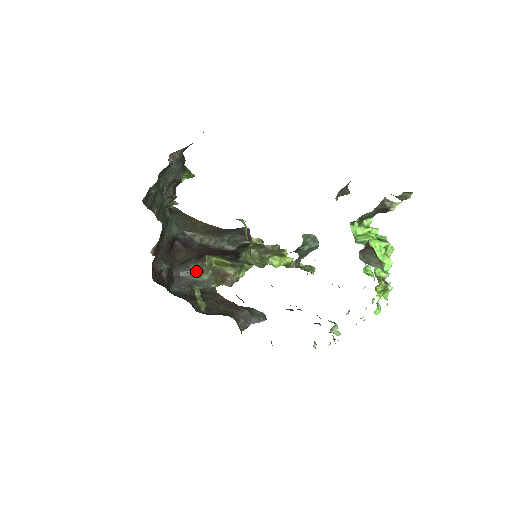
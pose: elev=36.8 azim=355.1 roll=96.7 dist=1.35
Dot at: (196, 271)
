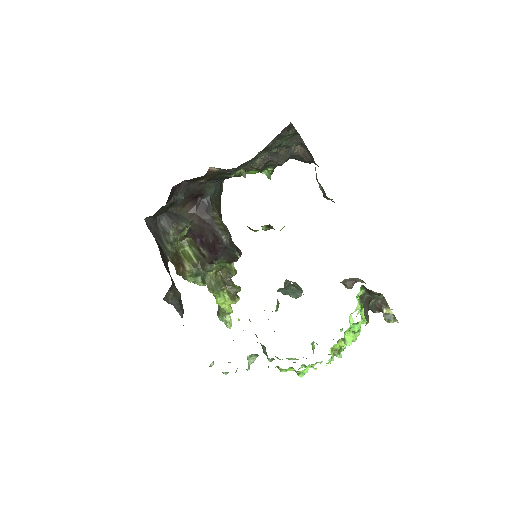
Dot at: (169, 237)
